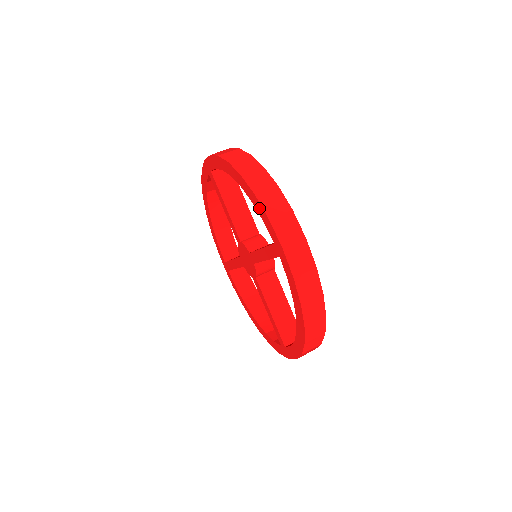
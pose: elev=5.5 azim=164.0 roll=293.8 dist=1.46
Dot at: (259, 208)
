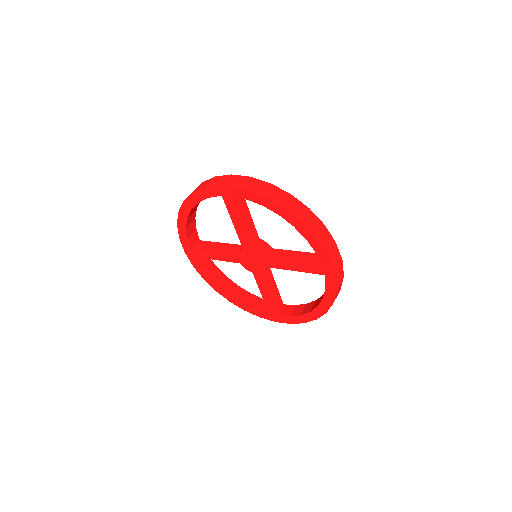
Dot at: (317, 246)
